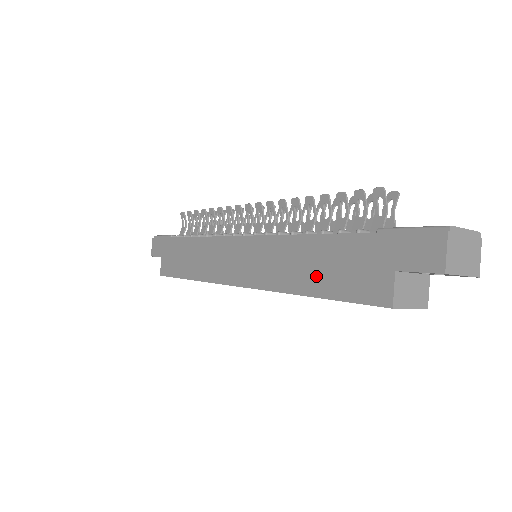
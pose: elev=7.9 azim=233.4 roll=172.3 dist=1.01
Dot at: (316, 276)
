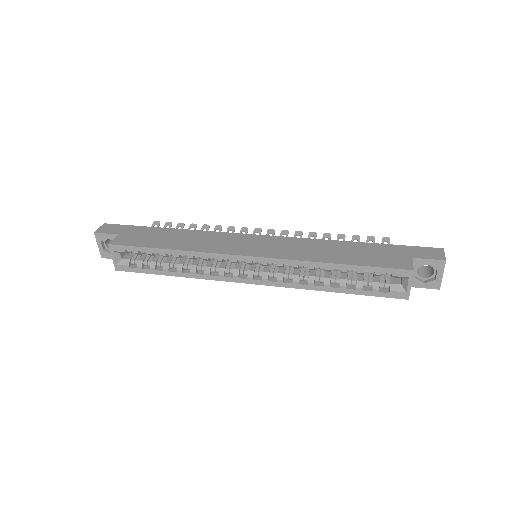
Dot at: (346, 256)
